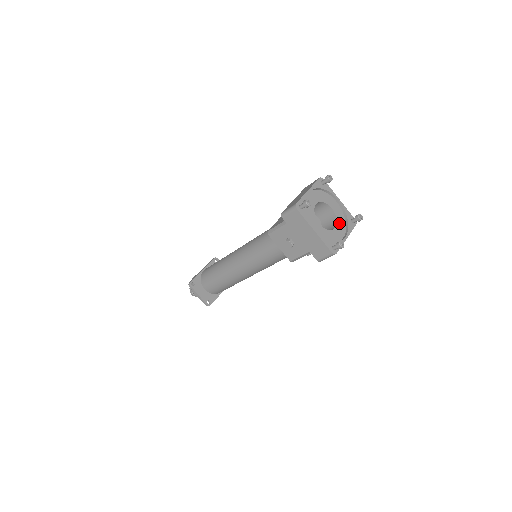
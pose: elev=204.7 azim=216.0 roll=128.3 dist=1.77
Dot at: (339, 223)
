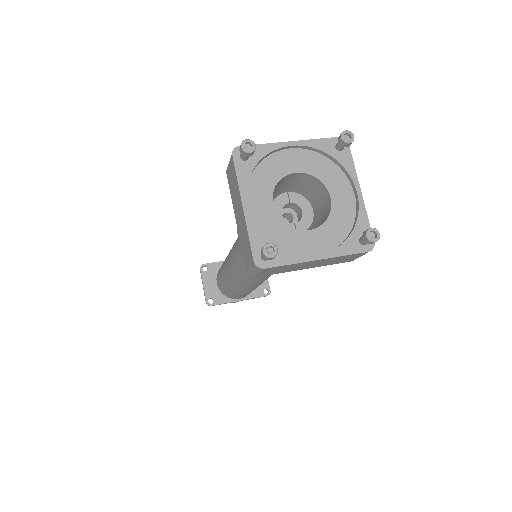
Dot at: (328, 228)
